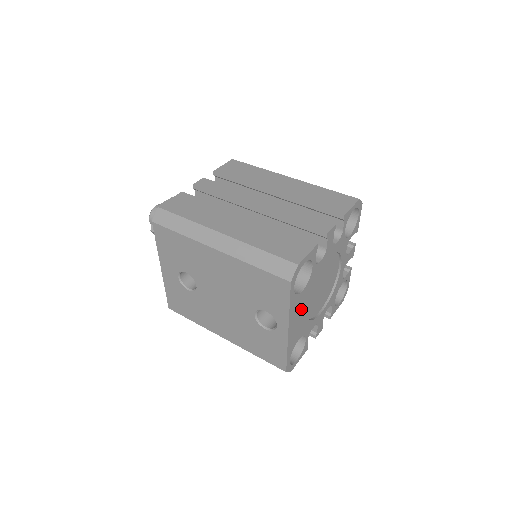
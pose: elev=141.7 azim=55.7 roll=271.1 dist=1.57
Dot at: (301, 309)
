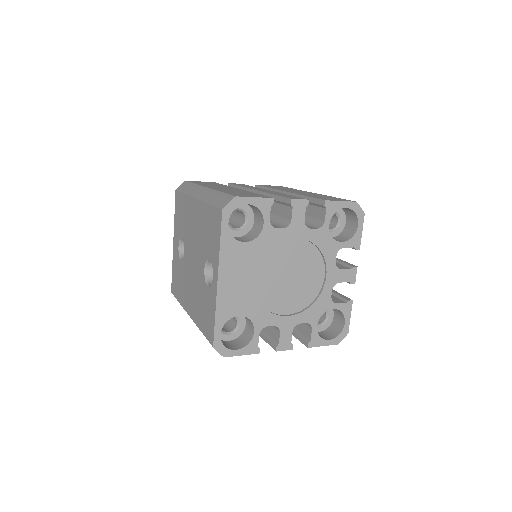
Dot at: (243, 269)
